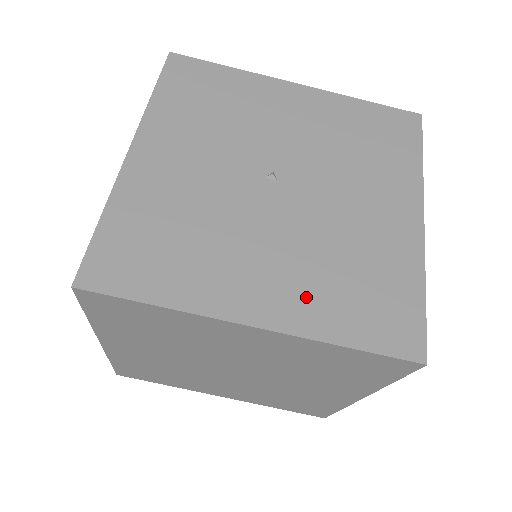
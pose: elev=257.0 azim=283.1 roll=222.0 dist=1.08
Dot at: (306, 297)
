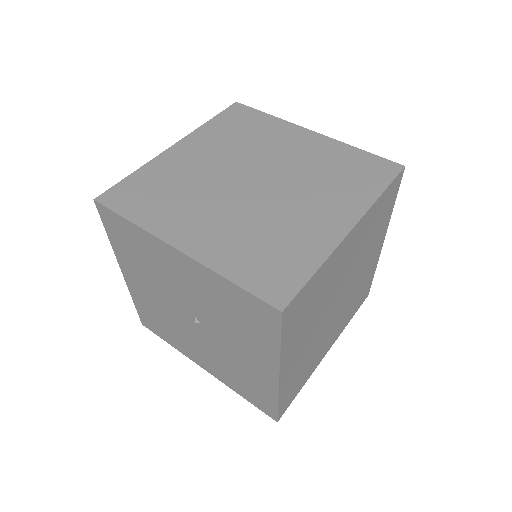
Dot at: occluded
